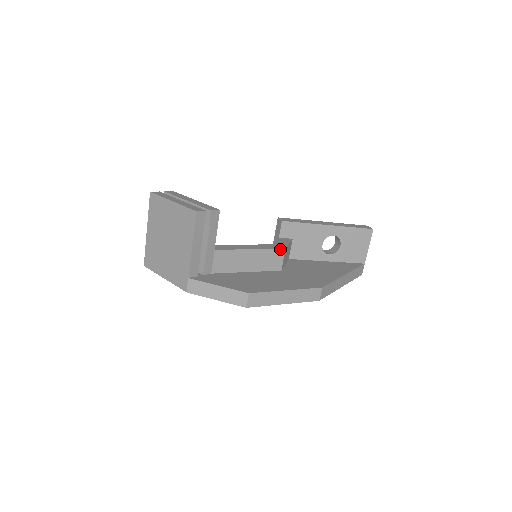
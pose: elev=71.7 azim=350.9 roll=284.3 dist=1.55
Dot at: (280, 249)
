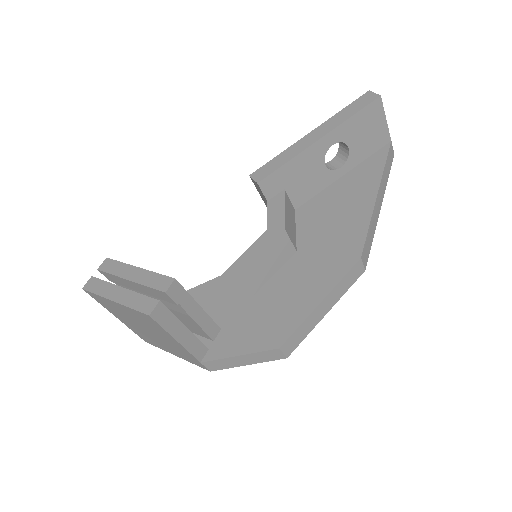
Dot at: (279, 237)
